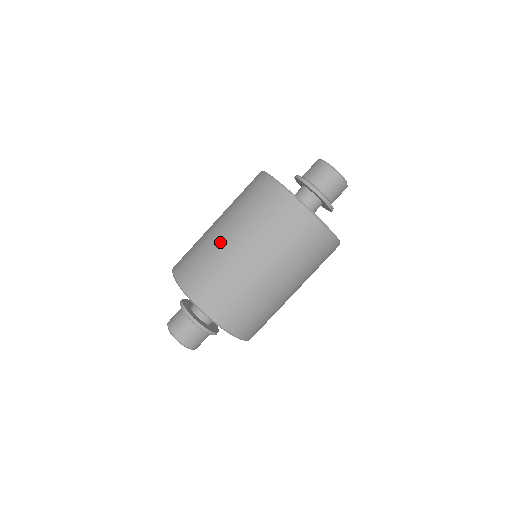
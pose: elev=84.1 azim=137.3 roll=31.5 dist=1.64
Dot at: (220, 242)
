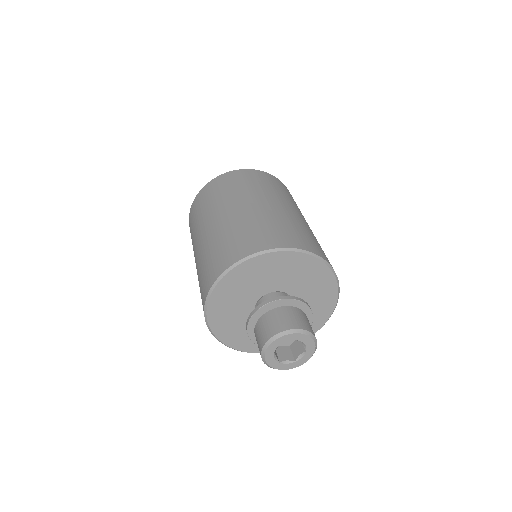
Dot at: occluded
